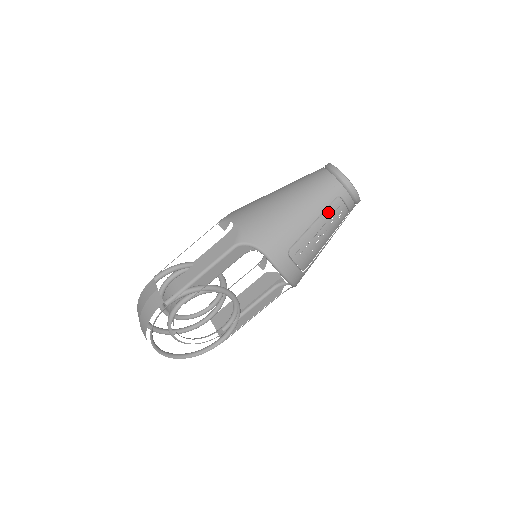
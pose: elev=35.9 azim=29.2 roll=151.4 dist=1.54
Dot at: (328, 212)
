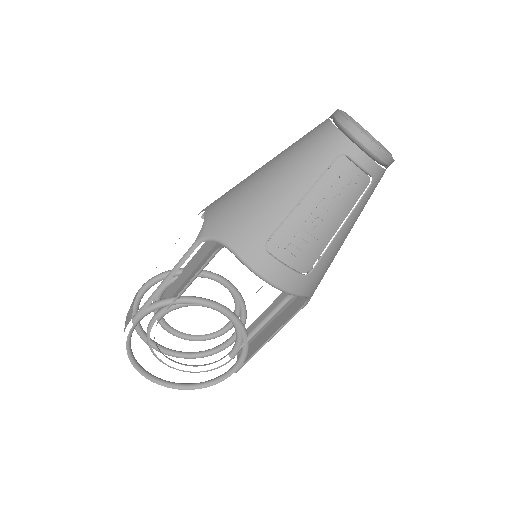
Dot at: (325, 180)
